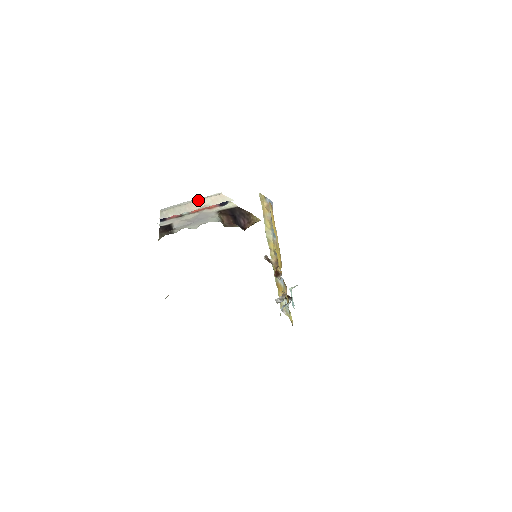
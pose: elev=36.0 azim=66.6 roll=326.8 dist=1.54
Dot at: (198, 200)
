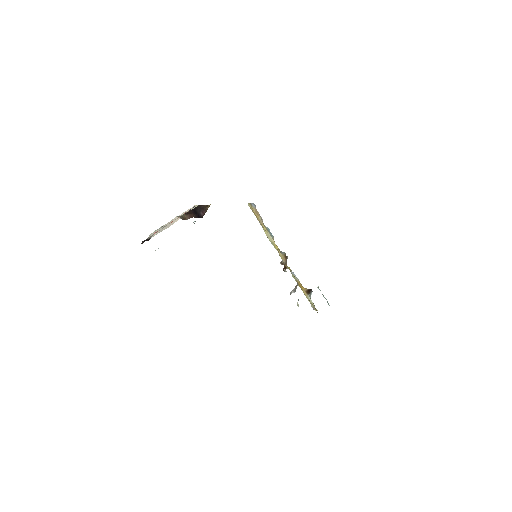
Dot at: occluded
